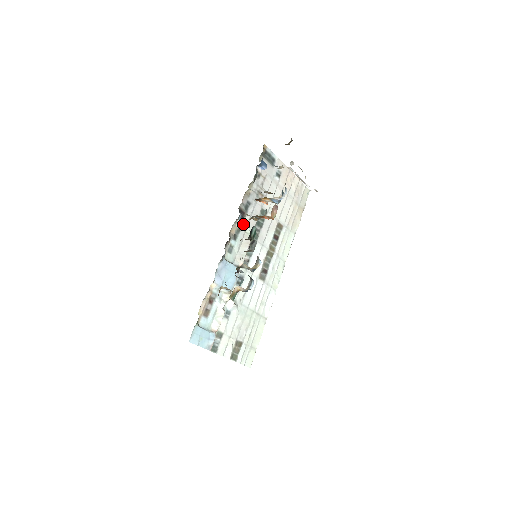
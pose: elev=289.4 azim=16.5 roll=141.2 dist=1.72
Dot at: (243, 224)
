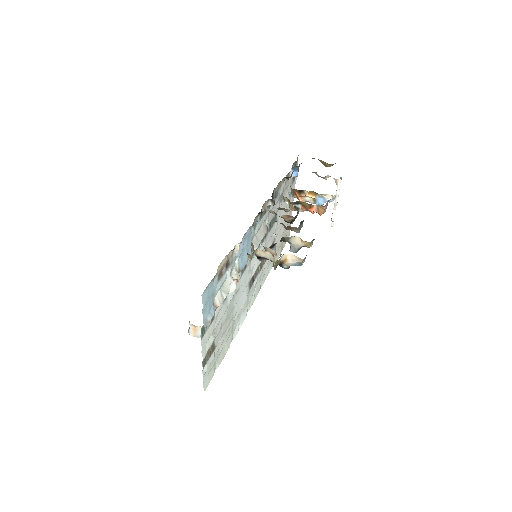
Dot at: (267, 210)
